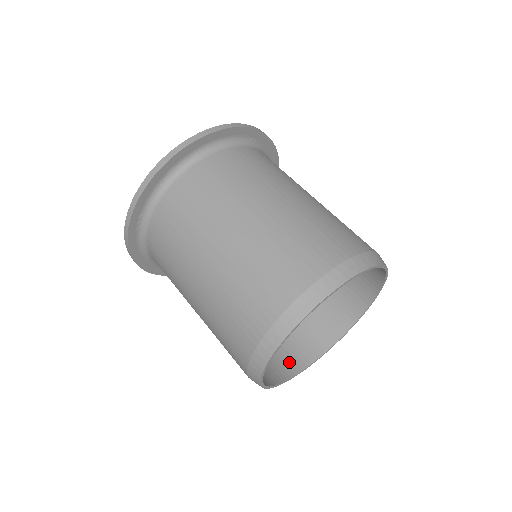
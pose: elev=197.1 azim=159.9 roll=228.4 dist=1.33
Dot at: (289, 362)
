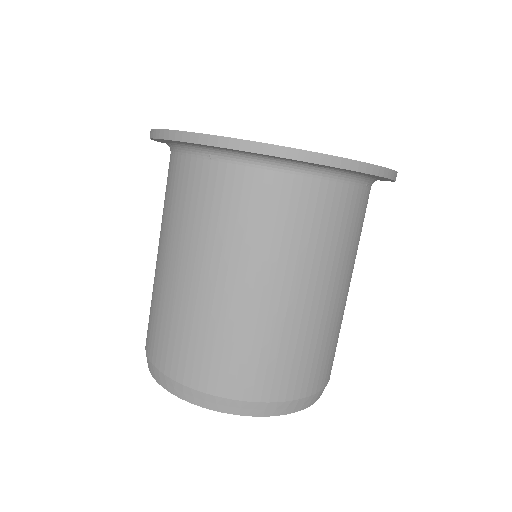
Dot at: occluded
